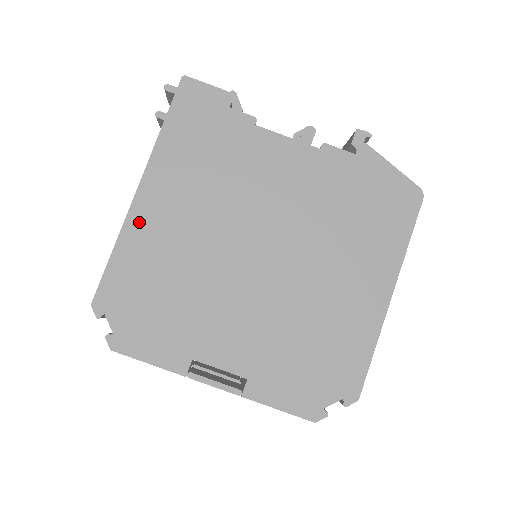
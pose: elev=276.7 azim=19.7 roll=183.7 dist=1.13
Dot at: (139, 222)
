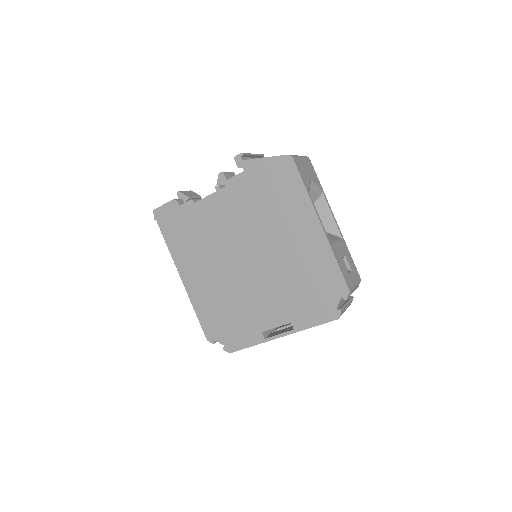
Dot at: (193, 291)
